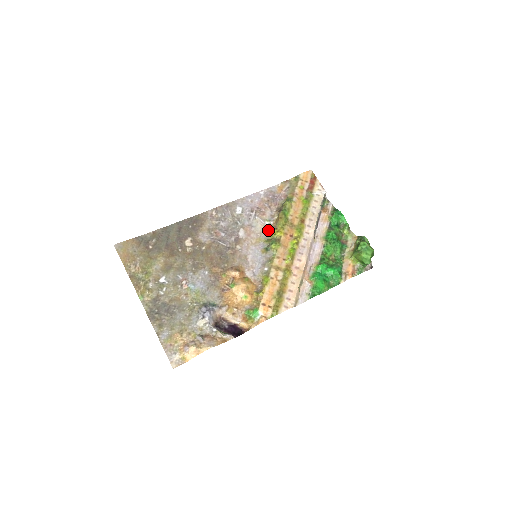
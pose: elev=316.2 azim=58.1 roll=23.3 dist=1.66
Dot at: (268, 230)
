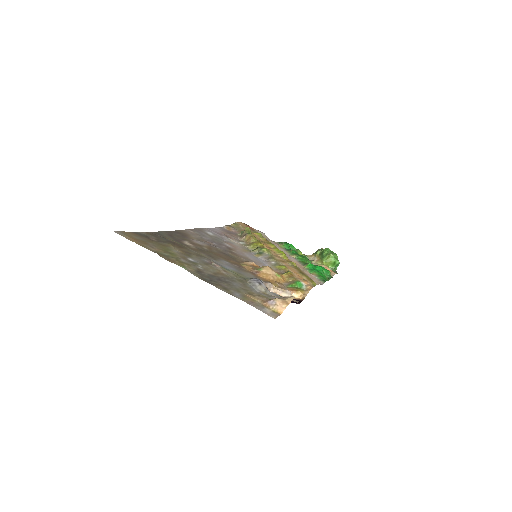
Dot at: (246, 246)
